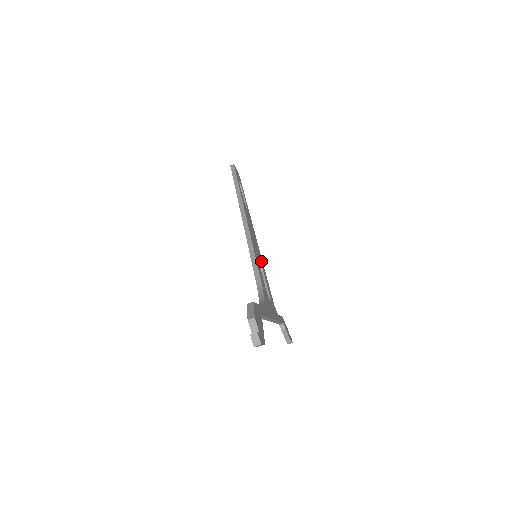
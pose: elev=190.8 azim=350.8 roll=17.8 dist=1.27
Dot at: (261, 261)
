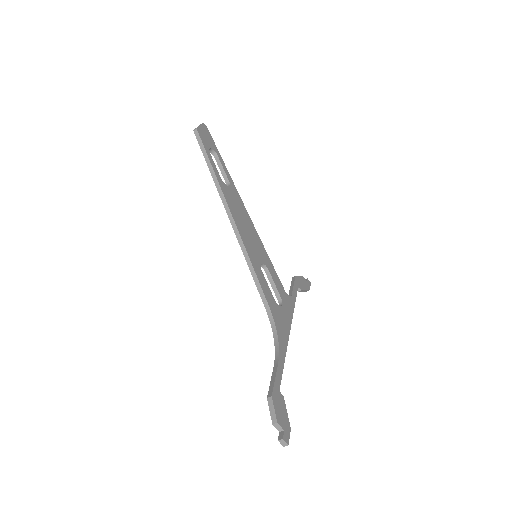
Dot at: (262, 251)
